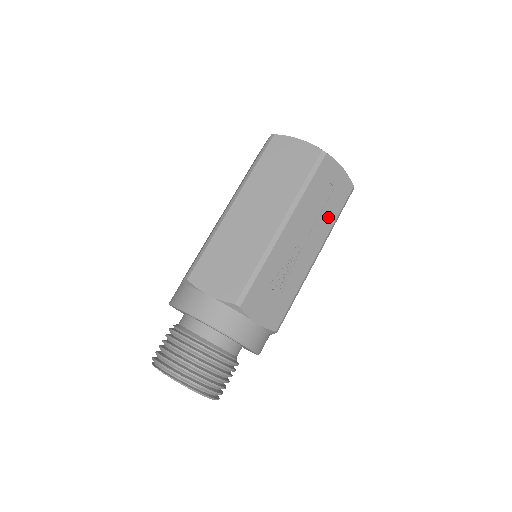
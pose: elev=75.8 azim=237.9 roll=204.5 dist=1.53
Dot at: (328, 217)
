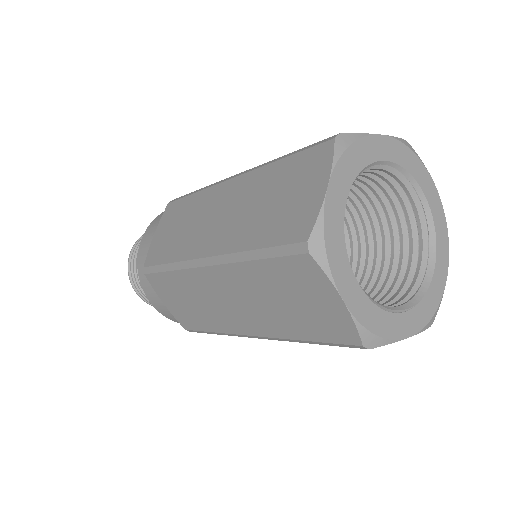
Dot at: occluded
